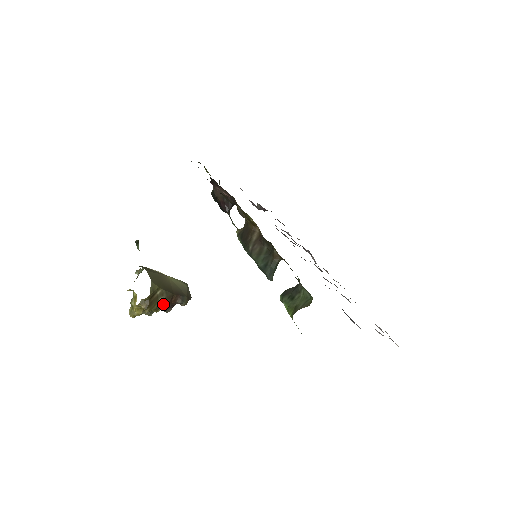
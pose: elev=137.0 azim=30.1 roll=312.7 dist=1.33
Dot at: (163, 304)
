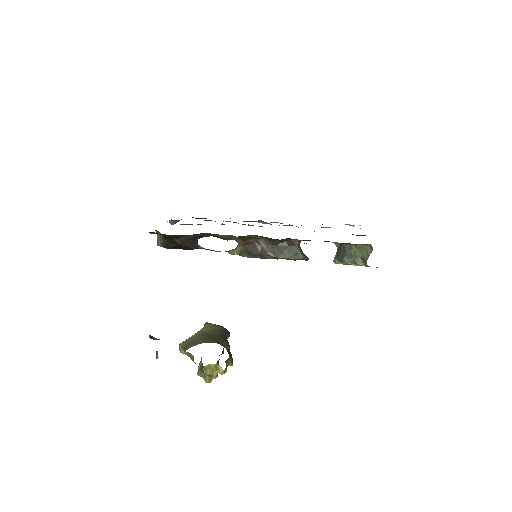
Dot at: (229, 349)
